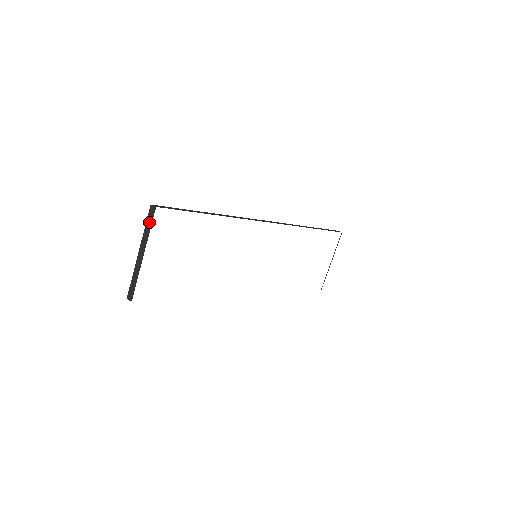
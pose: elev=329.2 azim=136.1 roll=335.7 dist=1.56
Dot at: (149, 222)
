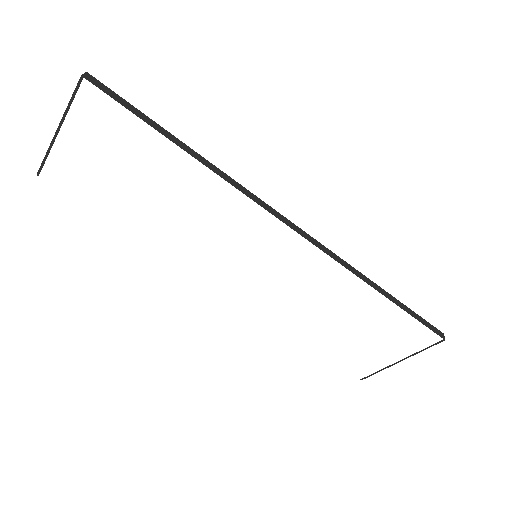
Dot at: (73, 93)
